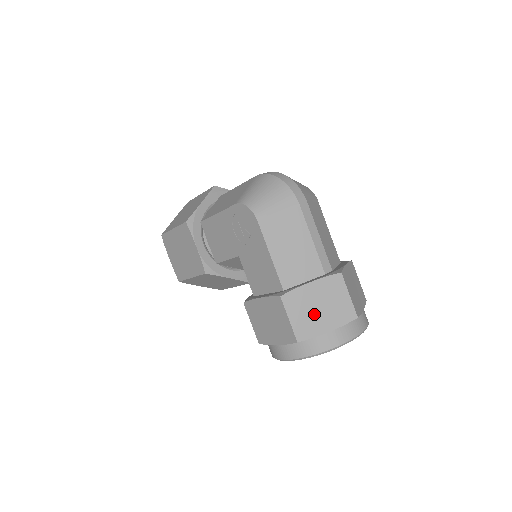
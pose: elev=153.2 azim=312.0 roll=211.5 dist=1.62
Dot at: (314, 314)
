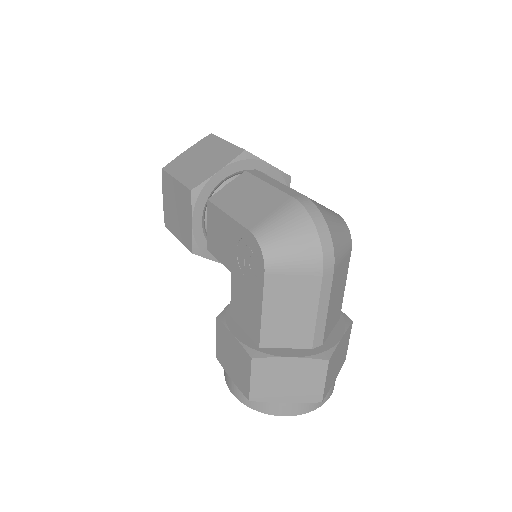
Dot at: (279, 384)
